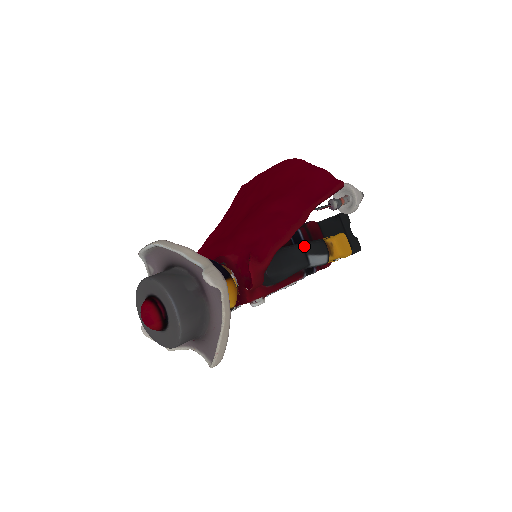
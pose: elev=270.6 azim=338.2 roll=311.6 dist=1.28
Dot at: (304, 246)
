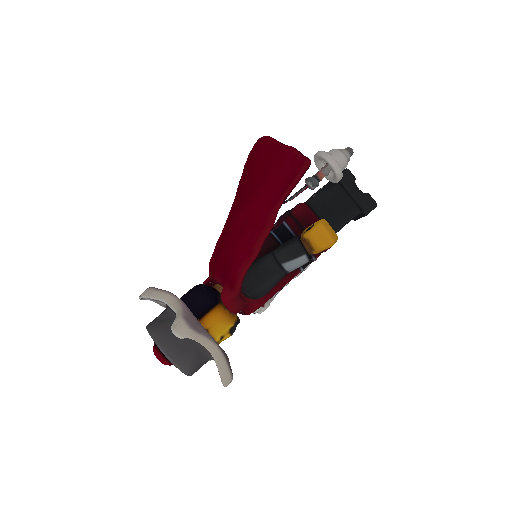
Dot at: (275, 256)
